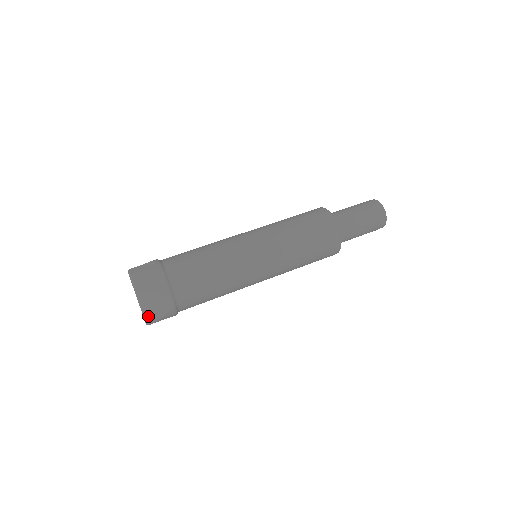
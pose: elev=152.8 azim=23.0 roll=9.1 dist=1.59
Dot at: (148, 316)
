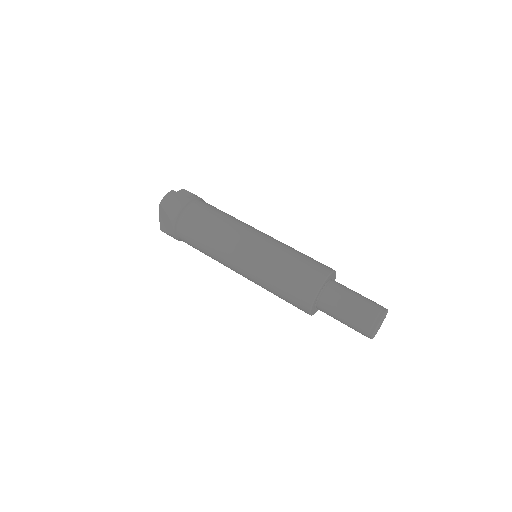
Dot at: (162, 225)
